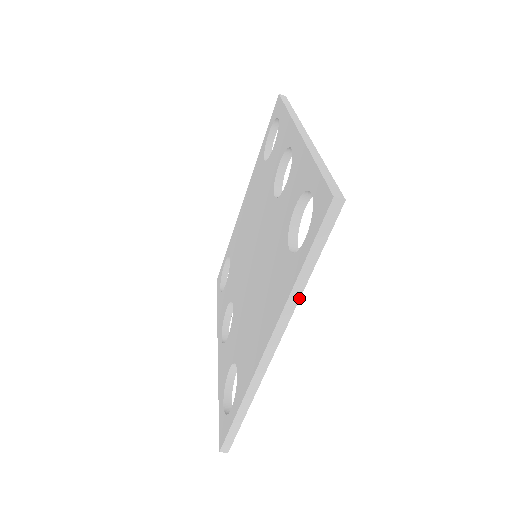
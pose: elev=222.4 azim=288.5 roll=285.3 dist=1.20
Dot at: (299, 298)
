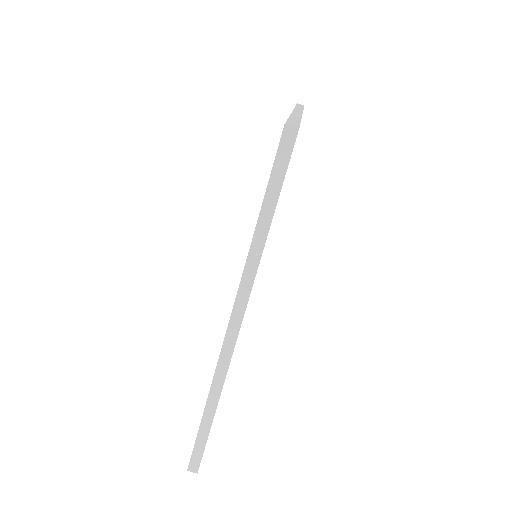
Dot at: (259, 259)
